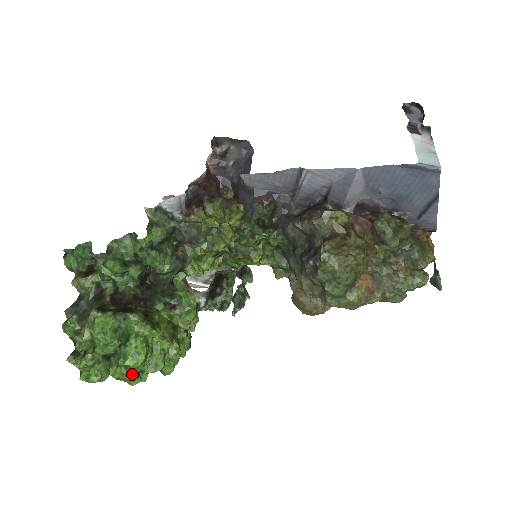
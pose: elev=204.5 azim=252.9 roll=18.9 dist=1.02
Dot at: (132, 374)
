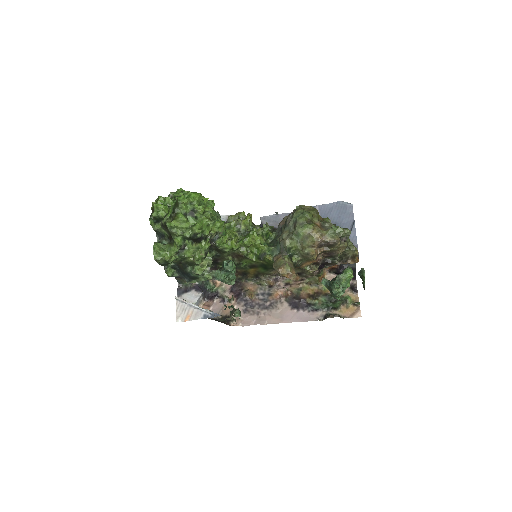
Dot at: (189, 198)
